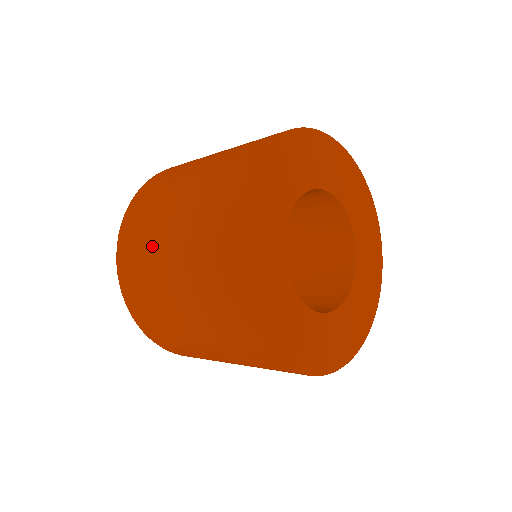
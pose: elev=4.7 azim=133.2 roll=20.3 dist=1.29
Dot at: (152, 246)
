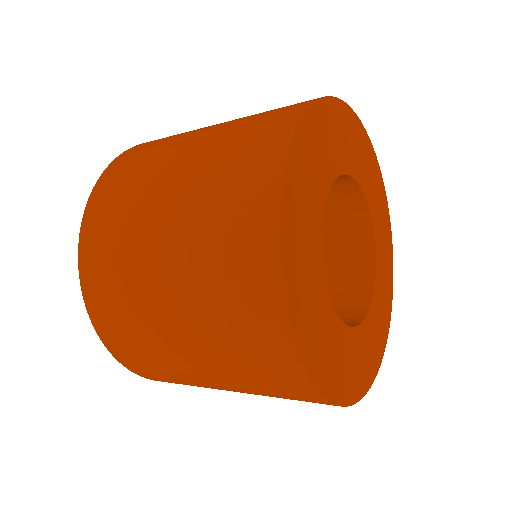
Dot at: (179, 371)
